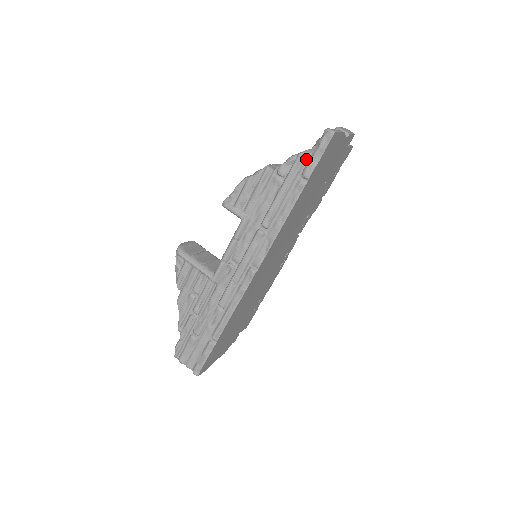
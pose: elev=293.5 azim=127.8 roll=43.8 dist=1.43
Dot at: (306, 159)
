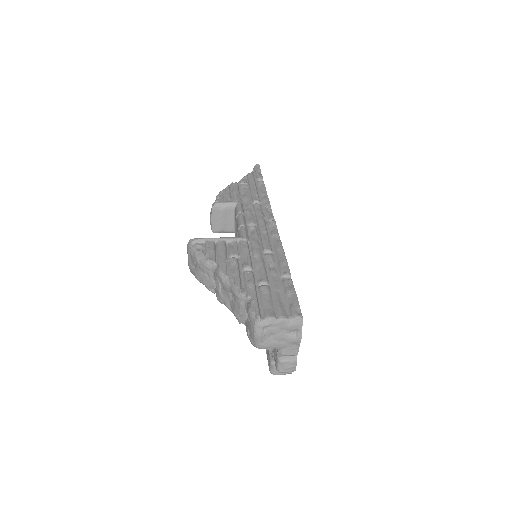
Dot at: (253, 175)
